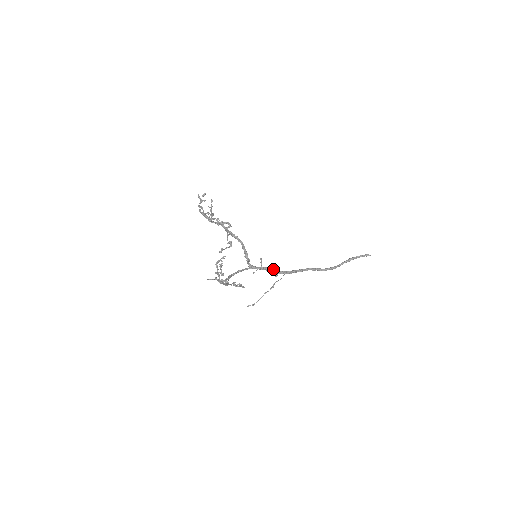
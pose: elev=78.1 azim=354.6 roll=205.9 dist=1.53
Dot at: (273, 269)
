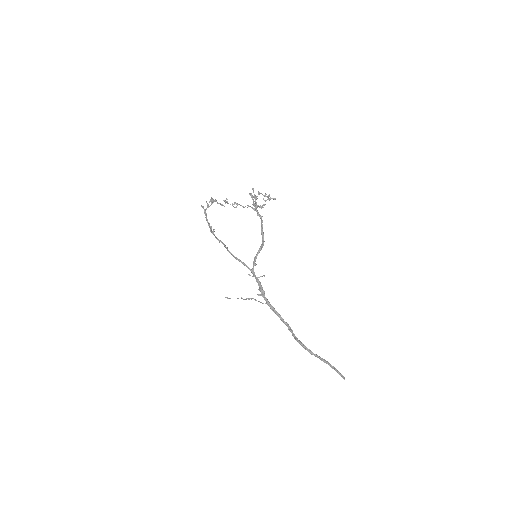
Dot at: occluded
